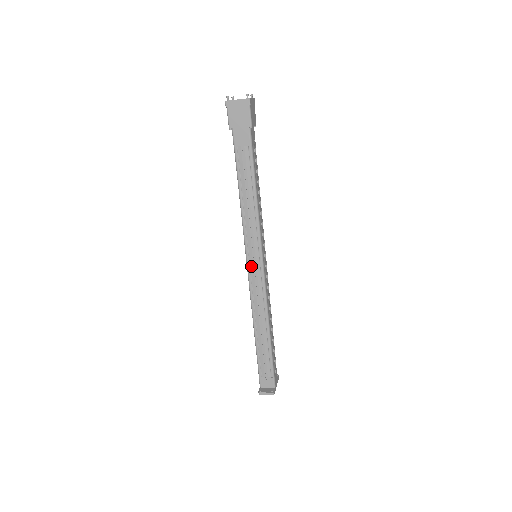
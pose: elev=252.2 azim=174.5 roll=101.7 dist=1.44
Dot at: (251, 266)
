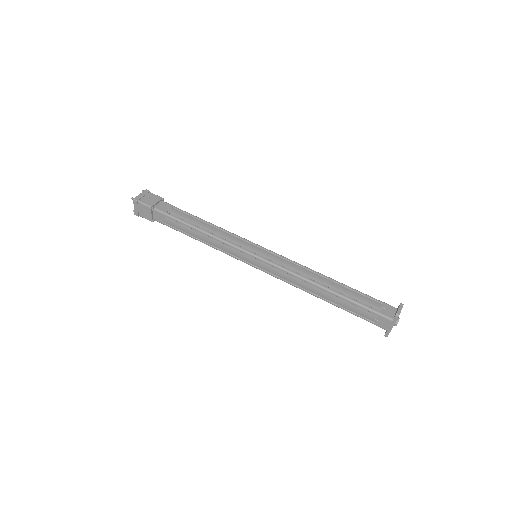
Dot at: (262, 255)
